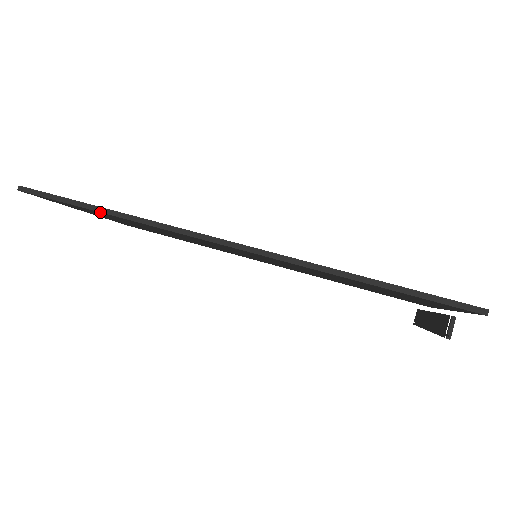
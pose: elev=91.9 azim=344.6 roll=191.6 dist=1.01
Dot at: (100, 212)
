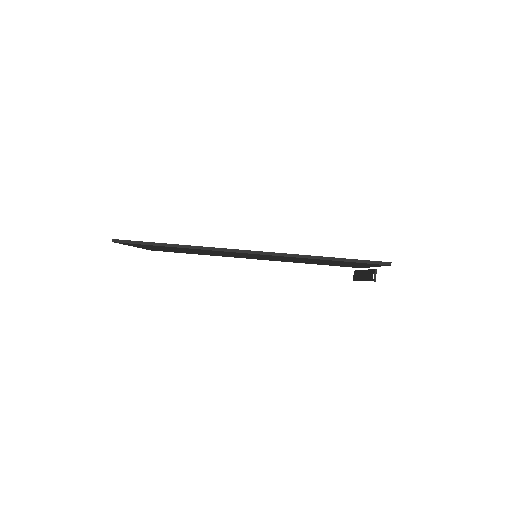
Dot at: occluded
